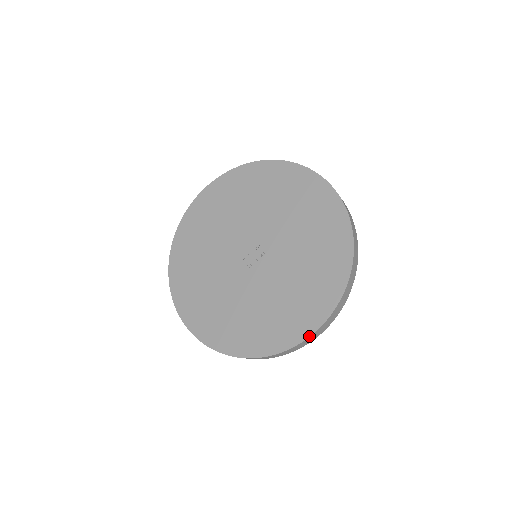
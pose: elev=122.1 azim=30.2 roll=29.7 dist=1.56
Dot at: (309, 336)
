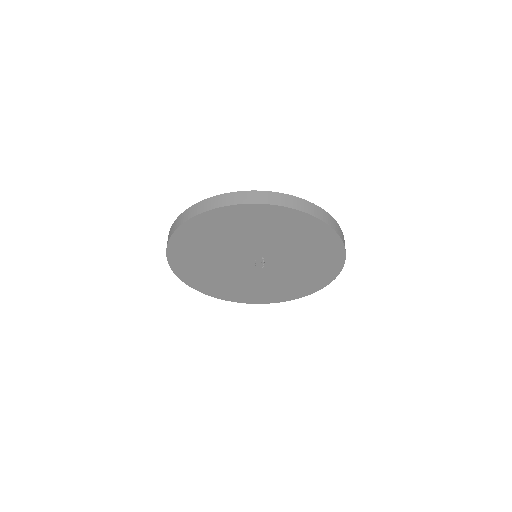
Dot at: occluded
